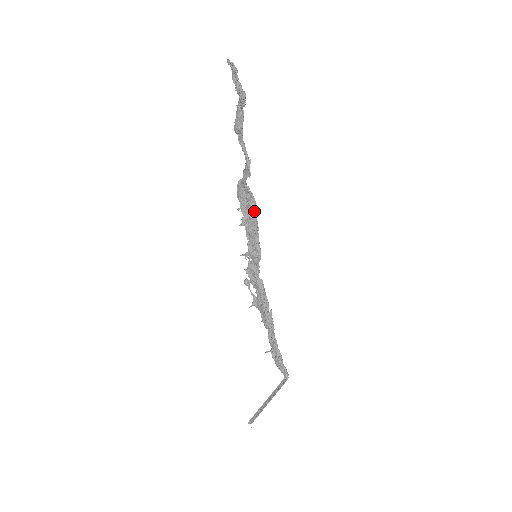
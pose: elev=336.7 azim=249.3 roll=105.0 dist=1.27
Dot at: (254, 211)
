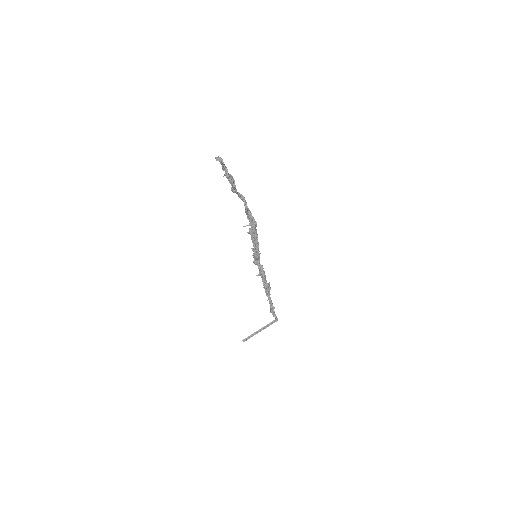
Dot at: (254, 232)
